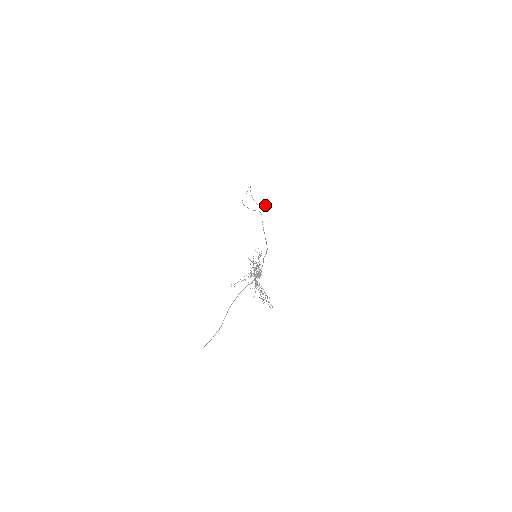
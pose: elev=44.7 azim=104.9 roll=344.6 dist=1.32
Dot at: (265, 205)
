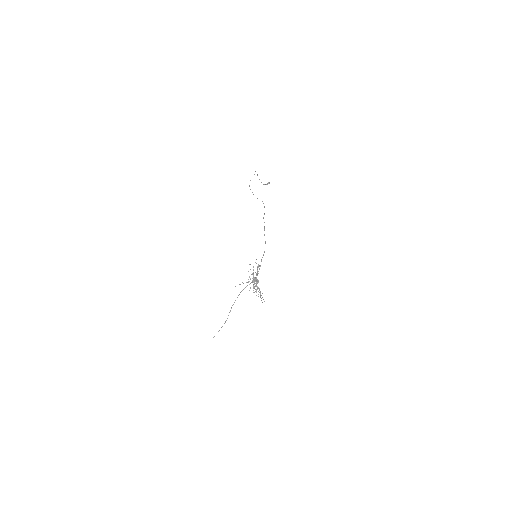
Dot at: (269, 183)
